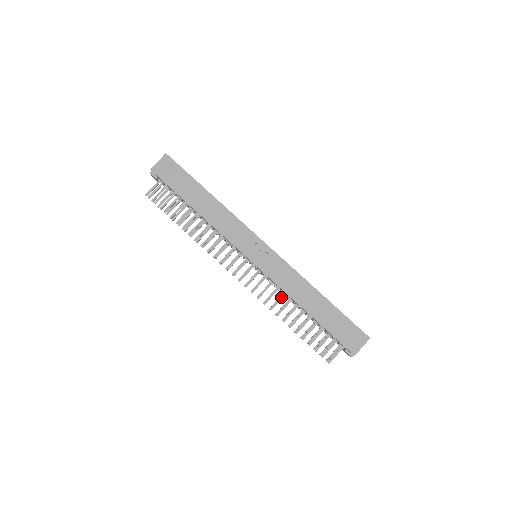
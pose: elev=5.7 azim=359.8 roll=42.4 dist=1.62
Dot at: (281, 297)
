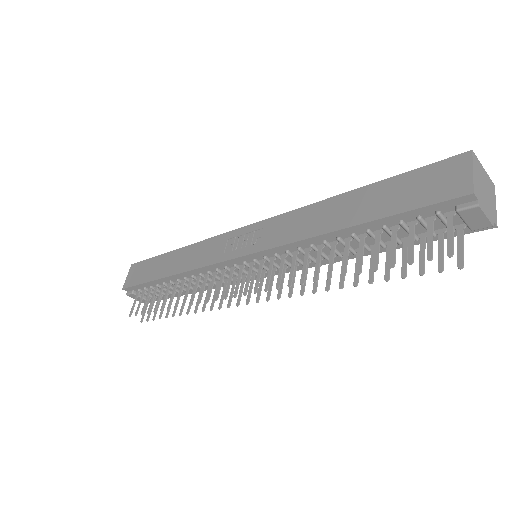
Dot at: (305, 257)
